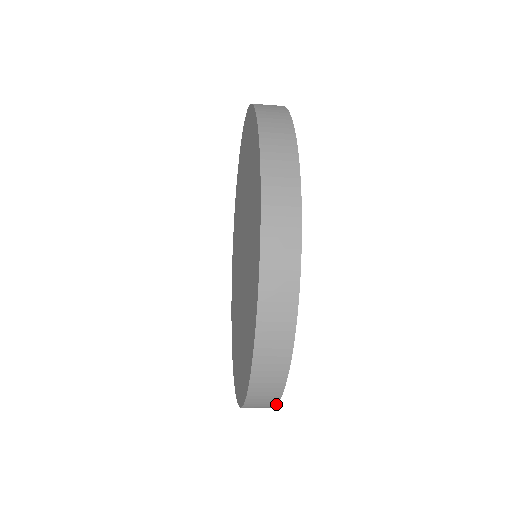
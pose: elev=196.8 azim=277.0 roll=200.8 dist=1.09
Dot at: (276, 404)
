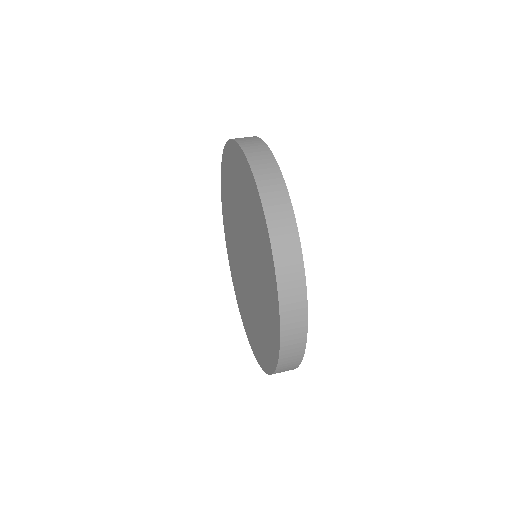
Dot at: occluded
